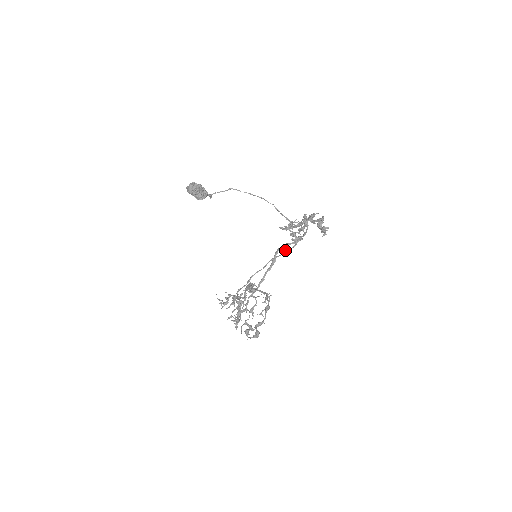
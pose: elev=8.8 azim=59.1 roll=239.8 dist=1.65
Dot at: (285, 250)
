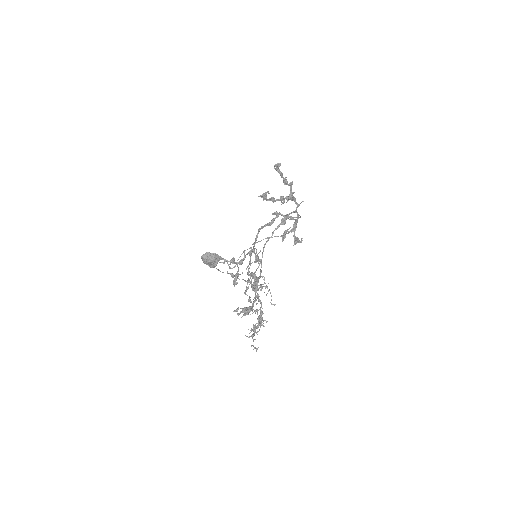
Dot at: (275, 229)
